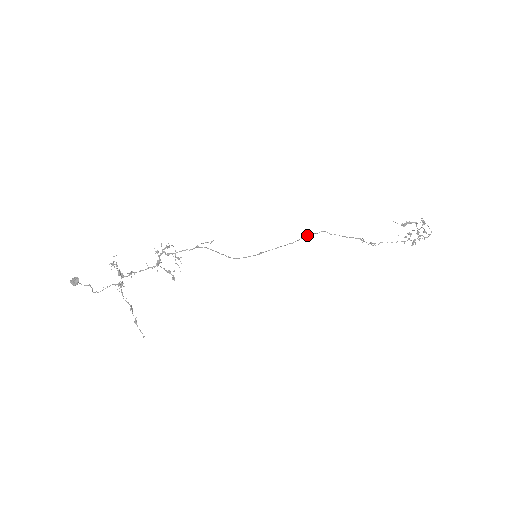
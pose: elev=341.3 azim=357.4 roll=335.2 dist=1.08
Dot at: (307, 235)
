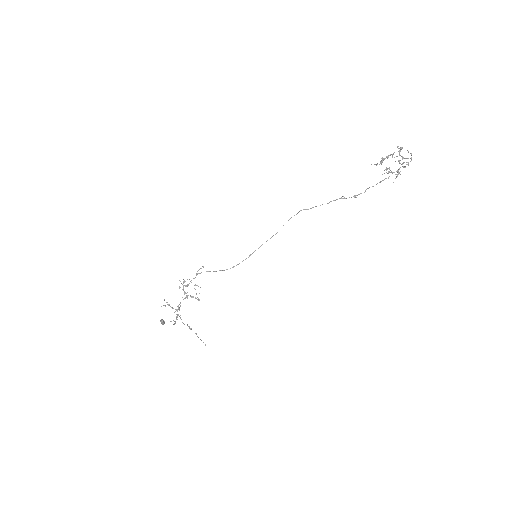
Dot at: occluded
